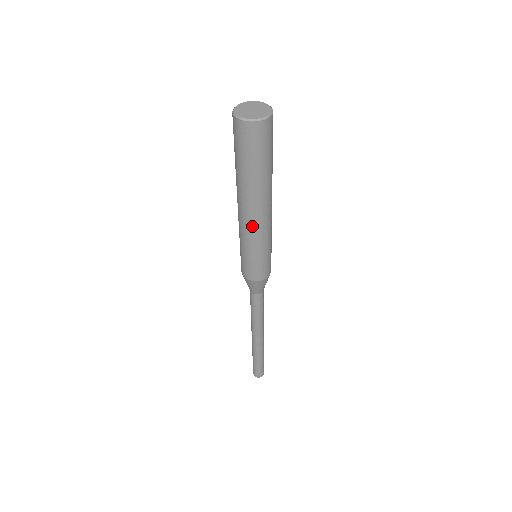
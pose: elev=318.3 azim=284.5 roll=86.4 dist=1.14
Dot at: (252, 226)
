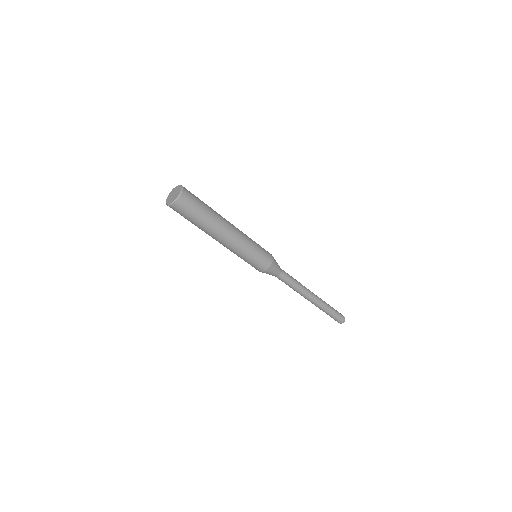
Dot at: (227, 247)
